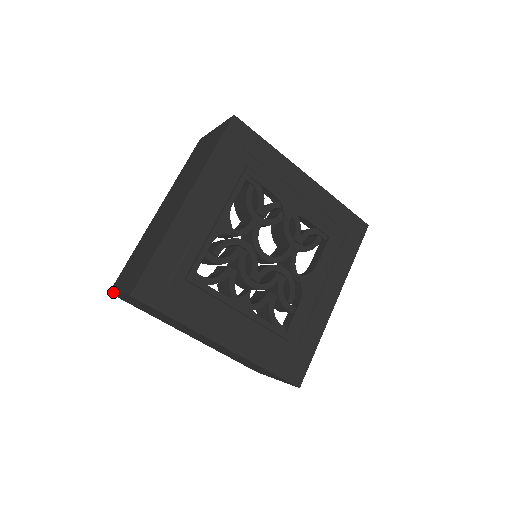
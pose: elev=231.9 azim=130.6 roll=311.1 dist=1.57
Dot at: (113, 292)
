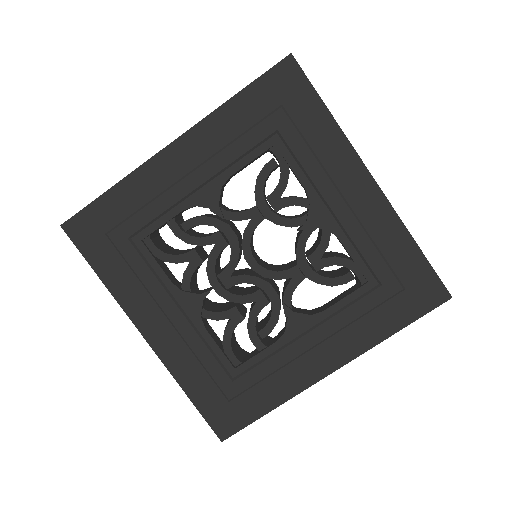
Dot at: occluded
